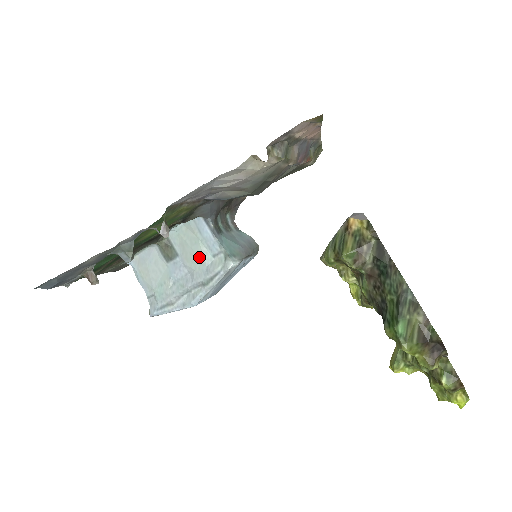
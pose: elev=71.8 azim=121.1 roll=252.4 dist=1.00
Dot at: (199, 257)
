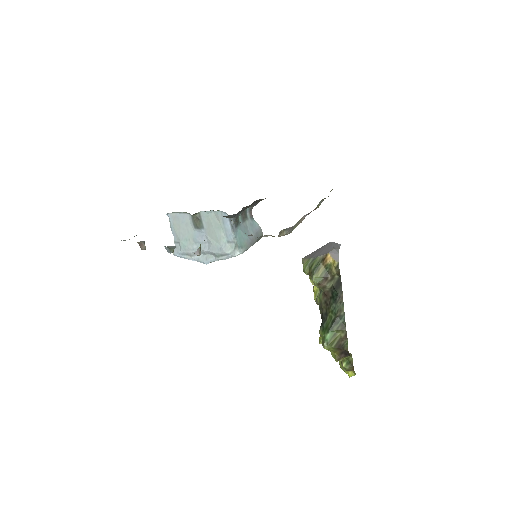
Dot at: (218, 238)
